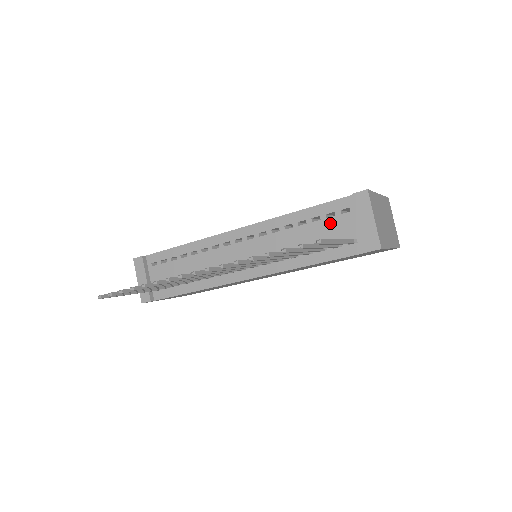
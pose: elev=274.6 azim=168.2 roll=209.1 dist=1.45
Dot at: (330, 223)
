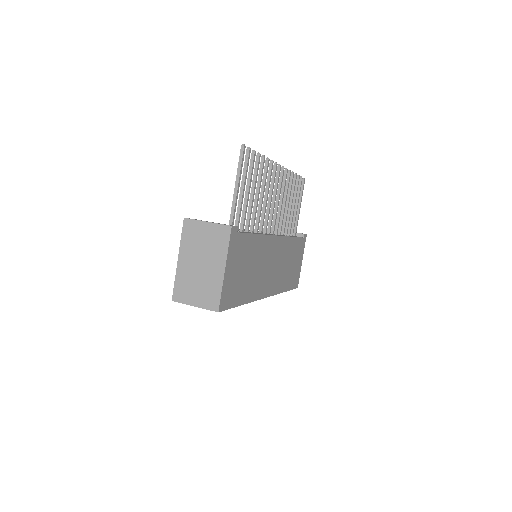
Dot at: occluded
